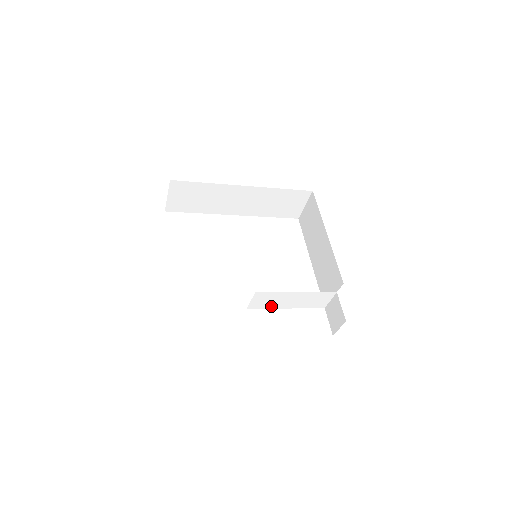
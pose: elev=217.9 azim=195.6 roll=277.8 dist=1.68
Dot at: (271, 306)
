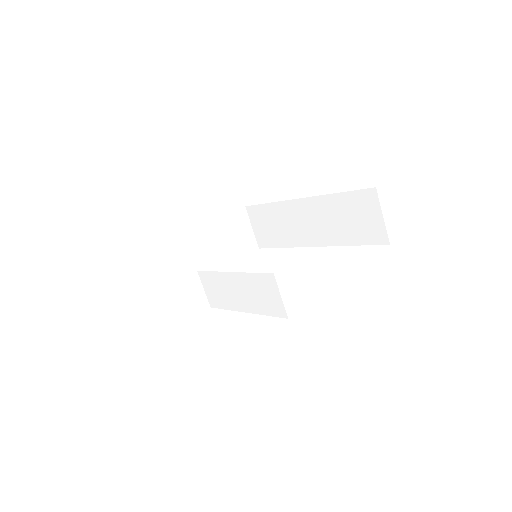
Dot at: (228, 304)
